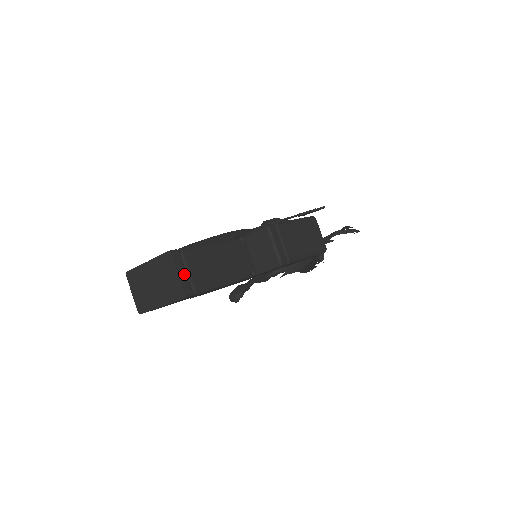
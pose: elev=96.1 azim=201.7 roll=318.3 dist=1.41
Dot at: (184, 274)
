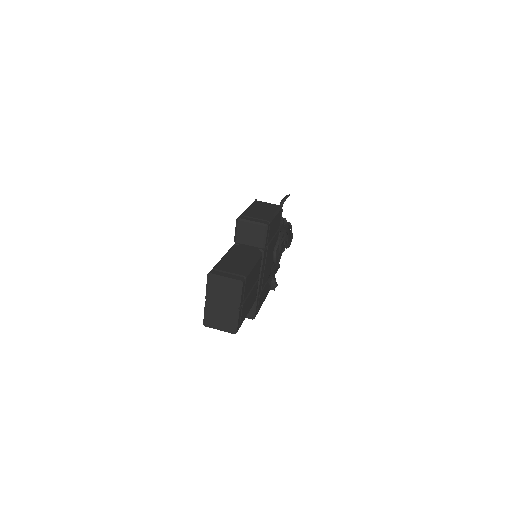
Dot at: (228, 275)
